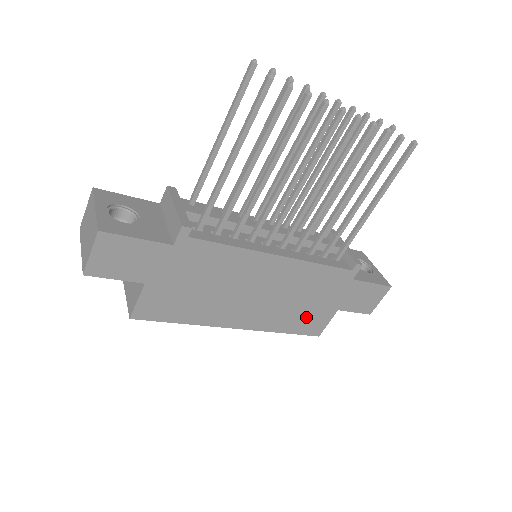
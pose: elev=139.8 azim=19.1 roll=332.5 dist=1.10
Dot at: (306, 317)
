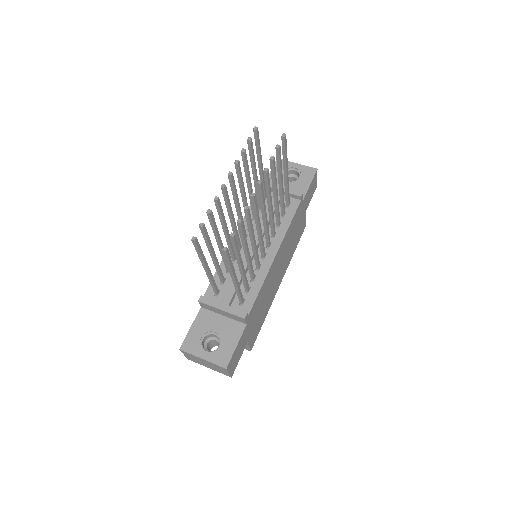
Dot at: (297, 236)
